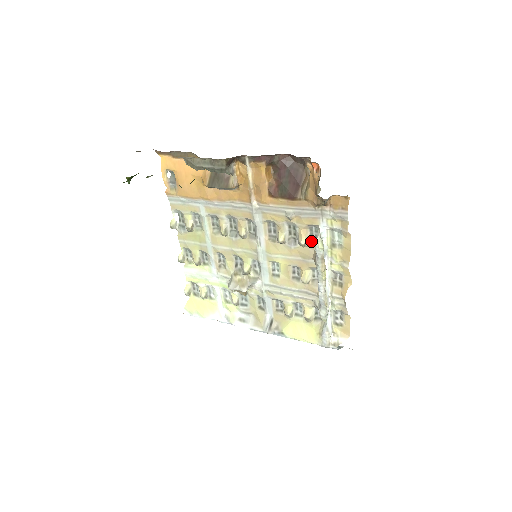
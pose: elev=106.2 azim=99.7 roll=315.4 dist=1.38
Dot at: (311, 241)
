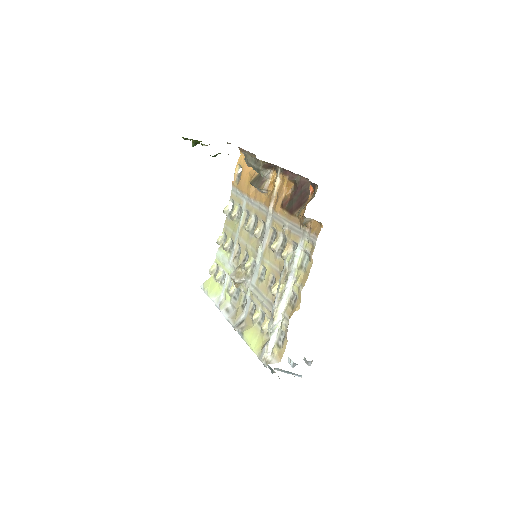
Dot at: occluded
